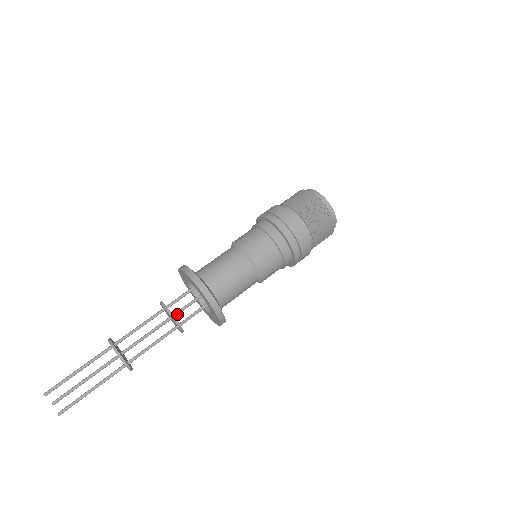
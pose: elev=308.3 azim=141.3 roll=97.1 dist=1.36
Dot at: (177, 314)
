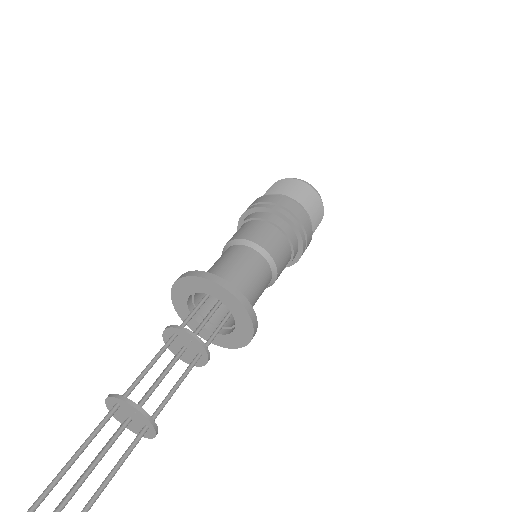
Dot at: occluded
